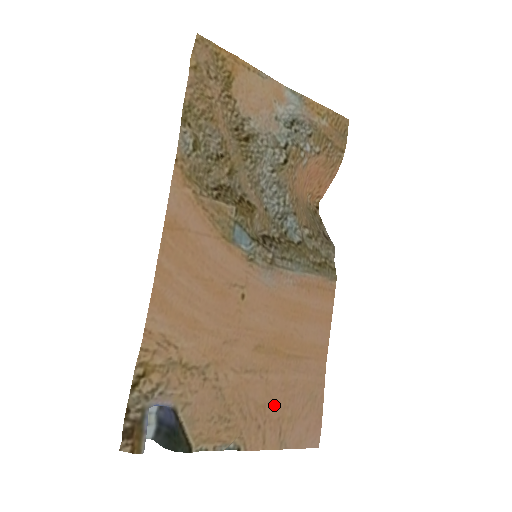
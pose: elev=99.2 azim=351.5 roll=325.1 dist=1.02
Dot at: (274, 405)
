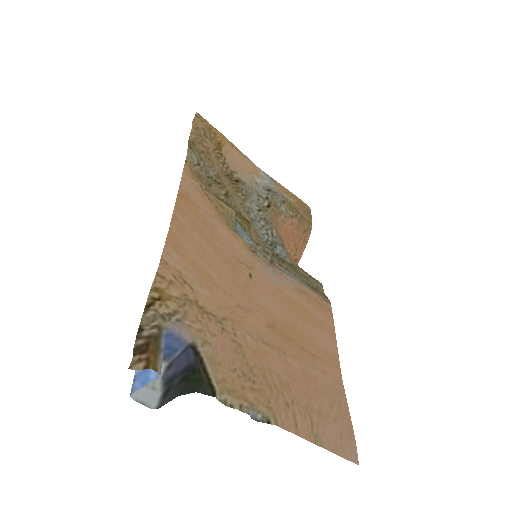
Dot at: (298, 389)
